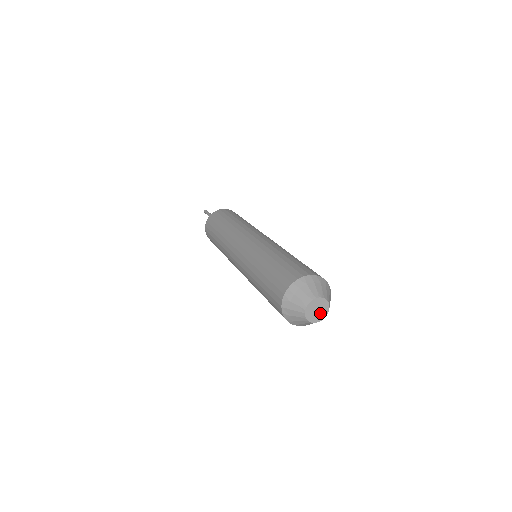
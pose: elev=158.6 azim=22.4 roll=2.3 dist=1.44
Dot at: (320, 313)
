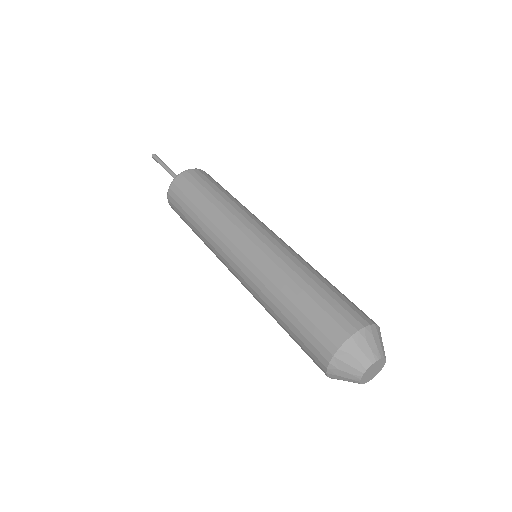
Dot at: (372, 374)
